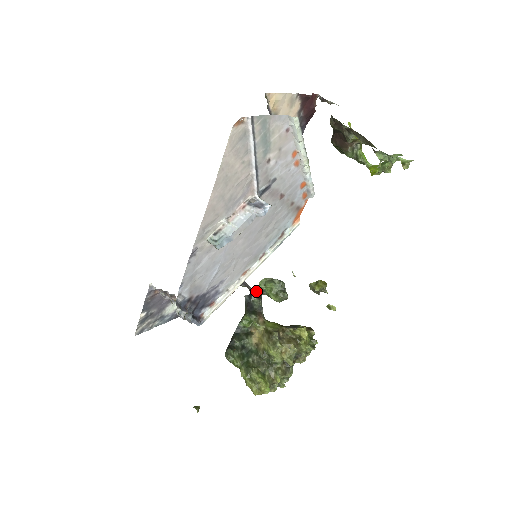
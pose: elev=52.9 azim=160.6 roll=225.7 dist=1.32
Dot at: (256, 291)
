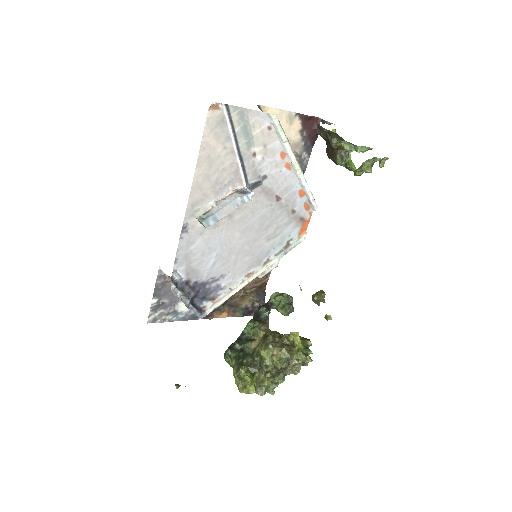
Dot at: (266, 304)
